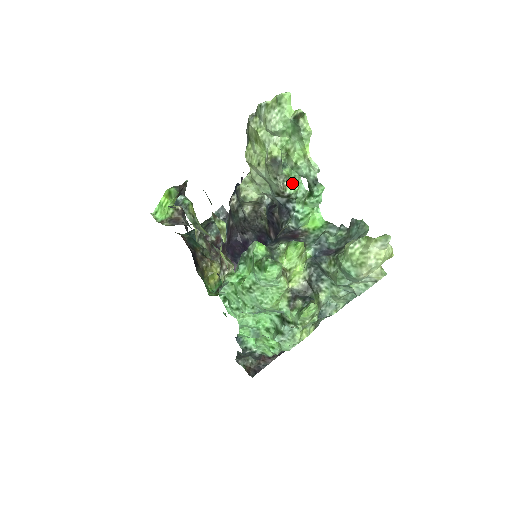
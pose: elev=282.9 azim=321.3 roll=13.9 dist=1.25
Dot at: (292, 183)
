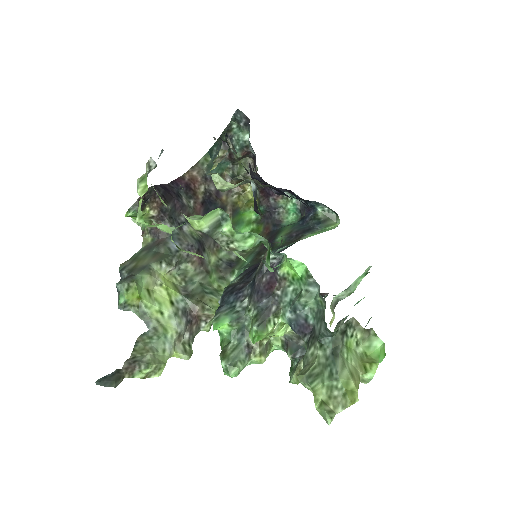
Dot at: (241, 242)
